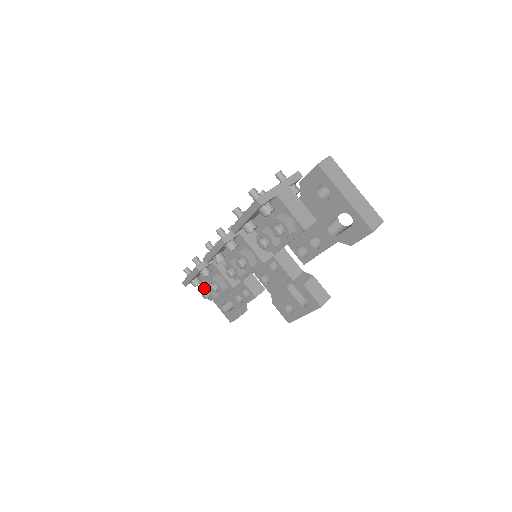
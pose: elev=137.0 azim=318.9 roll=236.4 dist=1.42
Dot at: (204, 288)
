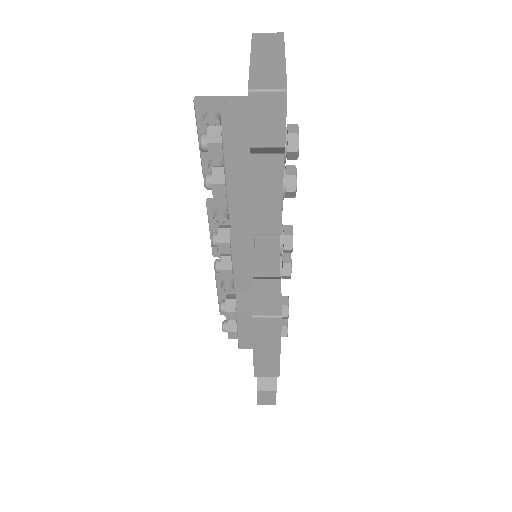
Dot at: occluded
